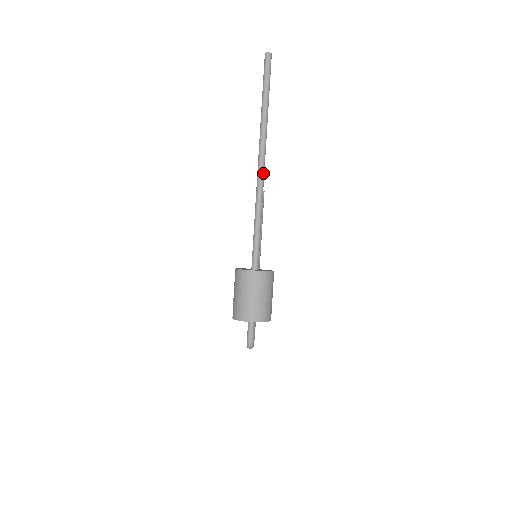
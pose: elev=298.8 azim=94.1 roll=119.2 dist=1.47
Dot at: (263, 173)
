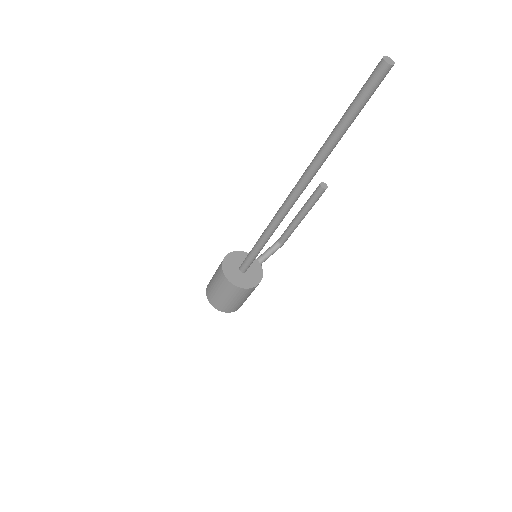
Dot at: (290, 206)
